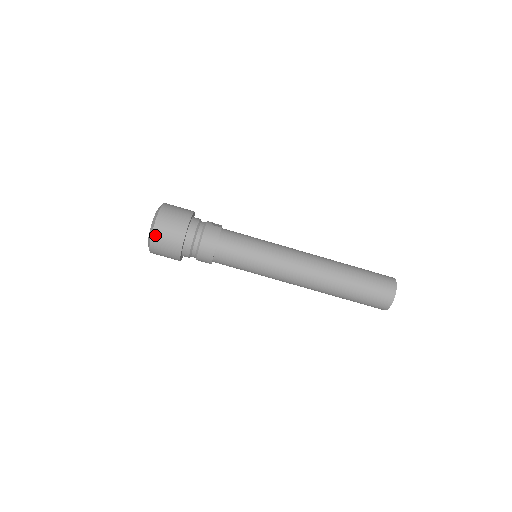
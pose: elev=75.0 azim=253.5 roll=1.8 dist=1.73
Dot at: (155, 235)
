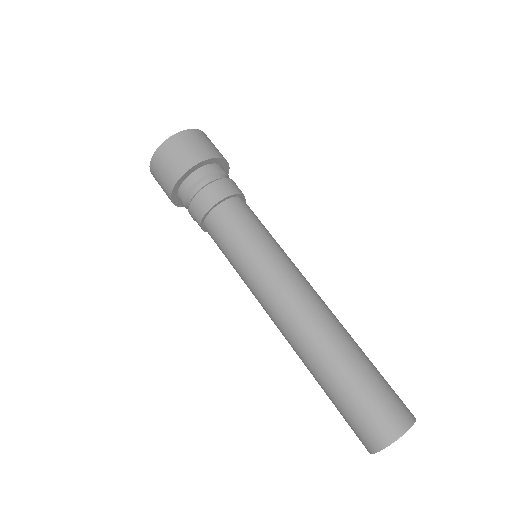
Dot at: (171, 141)
